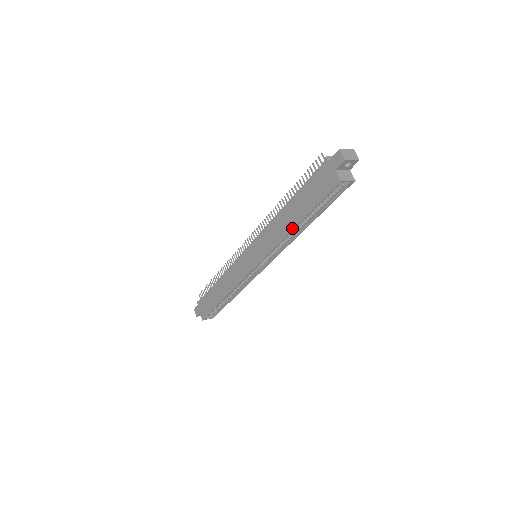
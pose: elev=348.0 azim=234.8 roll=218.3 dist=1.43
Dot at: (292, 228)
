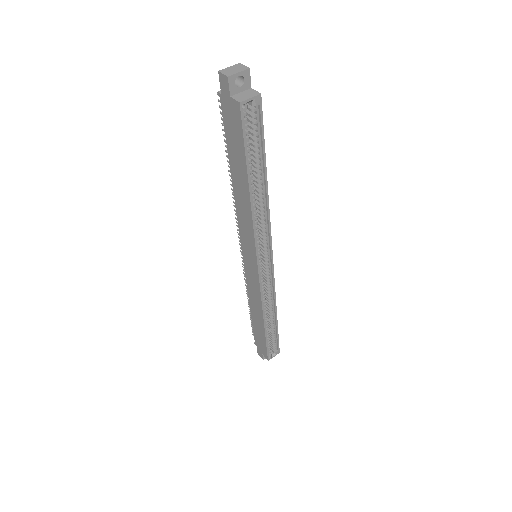
Dot at: (248, 197)
